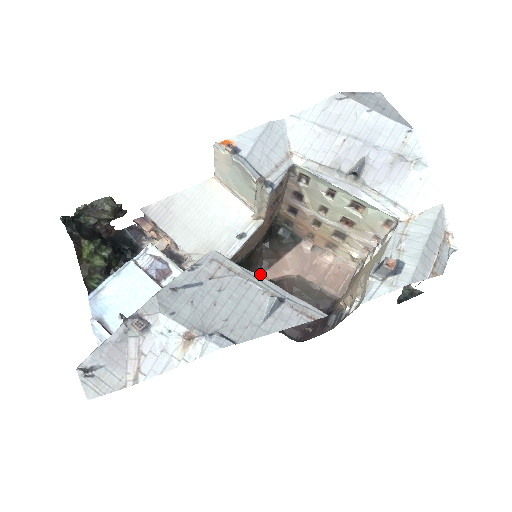
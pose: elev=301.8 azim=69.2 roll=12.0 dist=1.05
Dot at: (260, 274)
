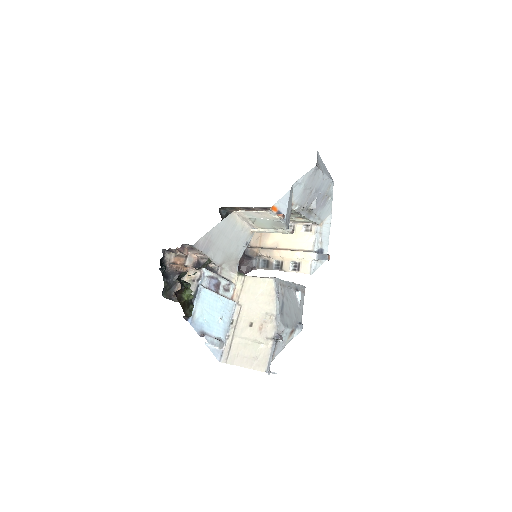
Dot at: occluded
